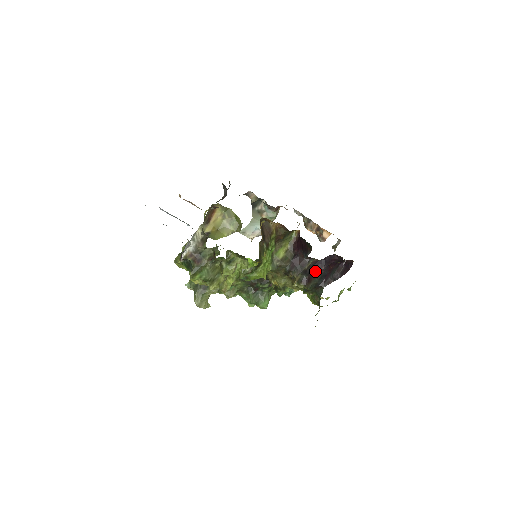
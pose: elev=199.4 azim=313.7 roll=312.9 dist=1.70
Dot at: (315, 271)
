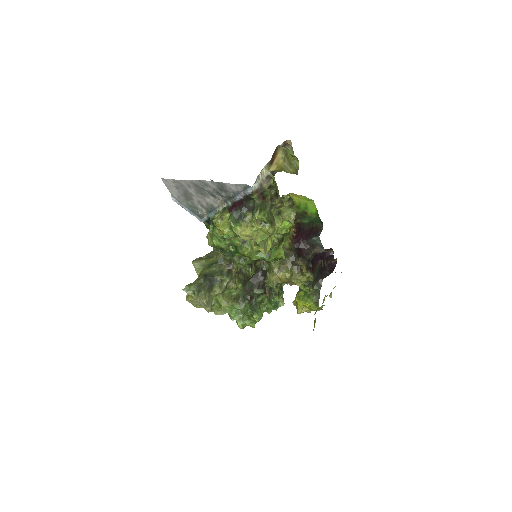
Dot at: (315, 263)
